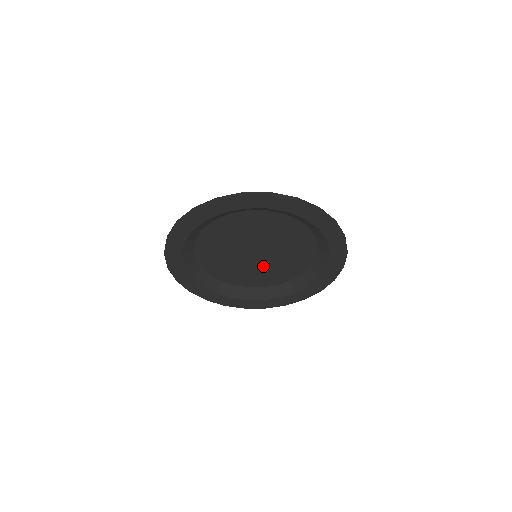
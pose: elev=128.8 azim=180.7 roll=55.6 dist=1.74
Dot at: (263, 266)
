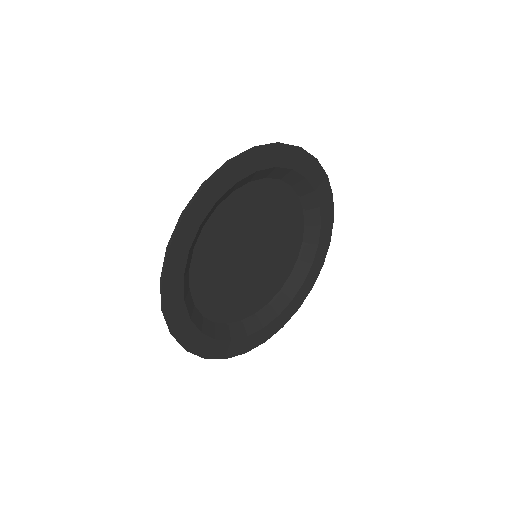
Dot at: (262, 271)
